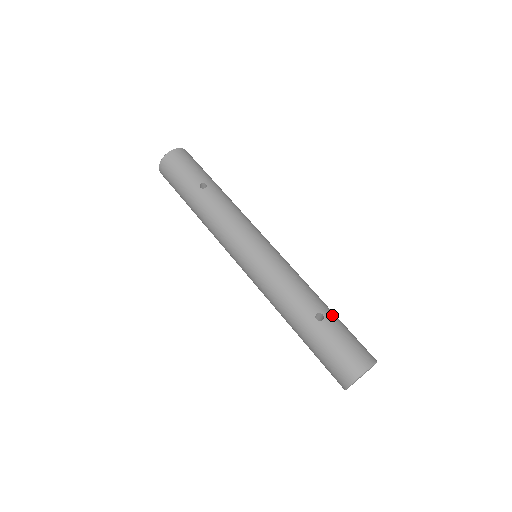
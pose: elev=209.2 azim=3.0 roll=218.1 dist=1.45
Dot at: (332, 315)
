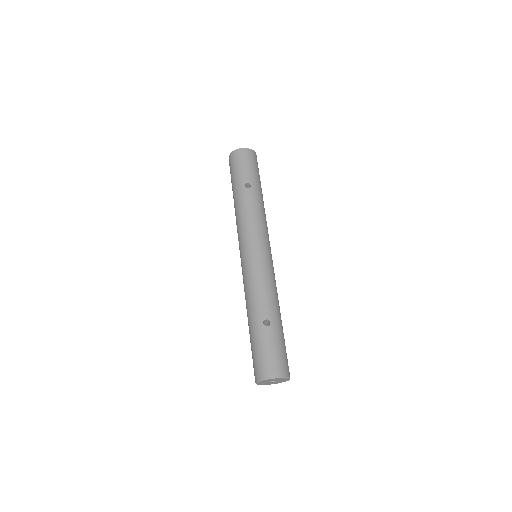
Dot at: (278, 327)
